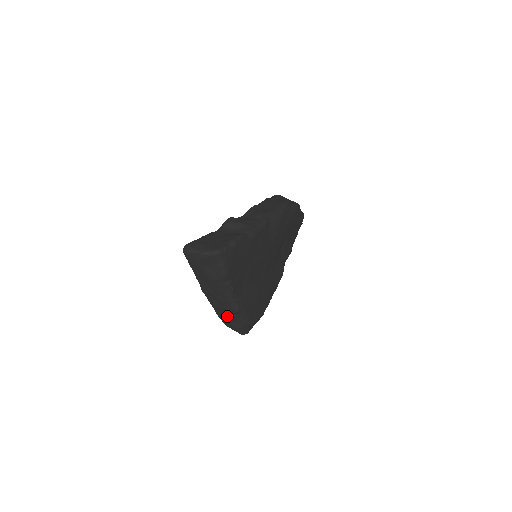
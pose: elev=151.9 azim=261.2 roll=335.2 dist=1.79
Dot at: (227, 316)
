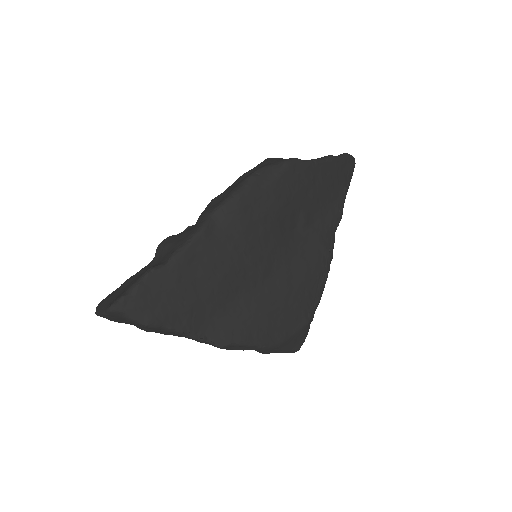
Dot at: occluded
